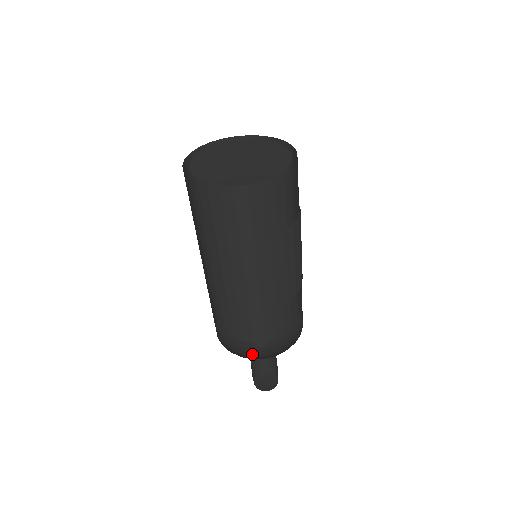
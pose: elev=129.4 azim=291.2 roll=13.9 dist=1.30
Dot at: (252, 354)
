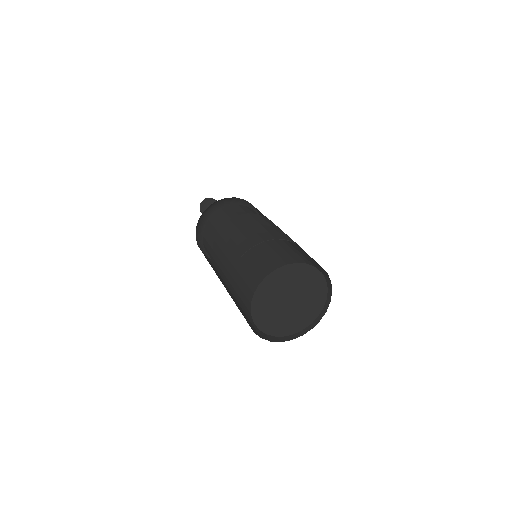
Dot at: occluded
